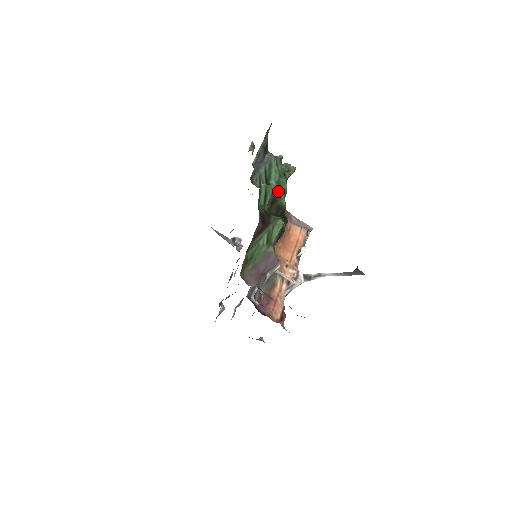
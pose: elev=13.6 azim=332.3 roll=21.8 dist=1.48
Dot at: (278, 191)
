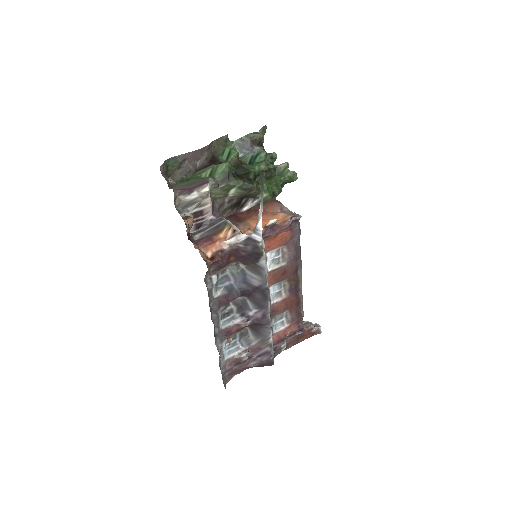
Dot at: (254, 166)
